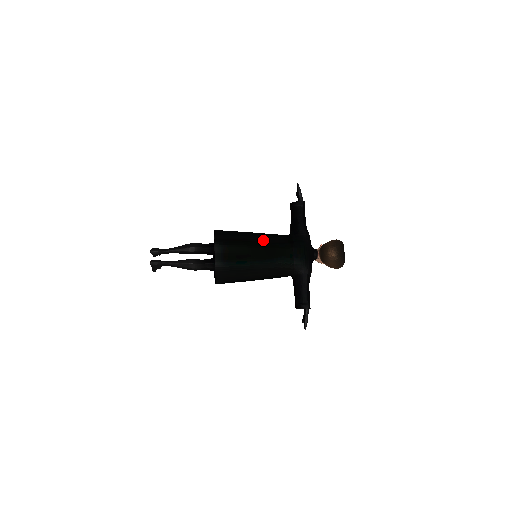
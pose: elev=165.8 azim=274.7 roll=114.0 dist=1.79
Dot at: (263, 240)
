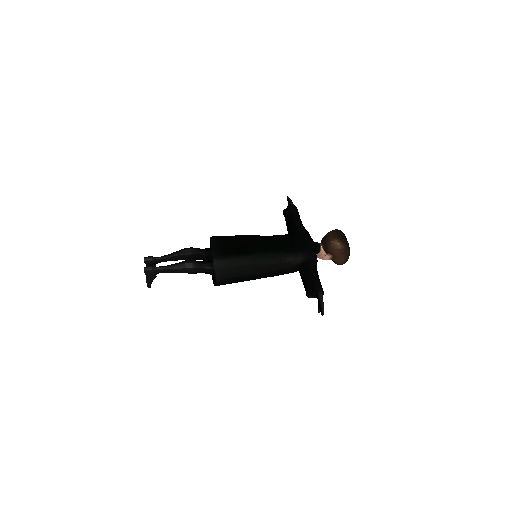
Dot at: (261, 236)
